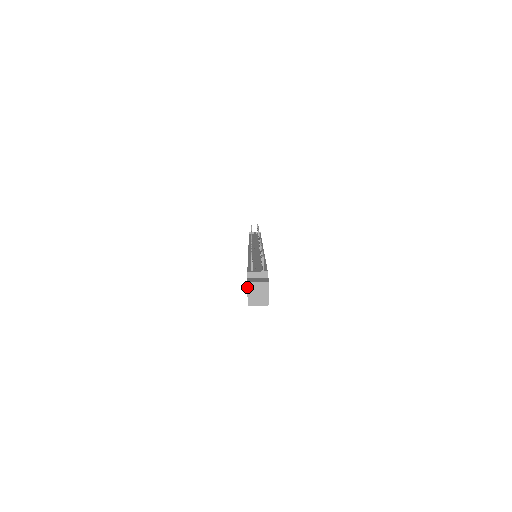
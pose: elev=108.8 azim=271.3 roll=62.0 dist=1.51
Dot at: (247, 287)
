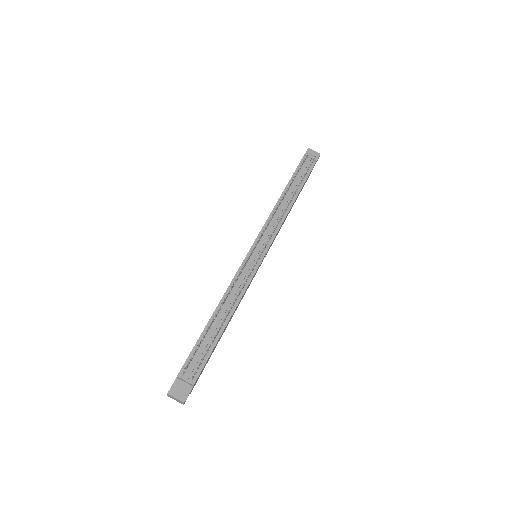
Dot at: (167, 394)
